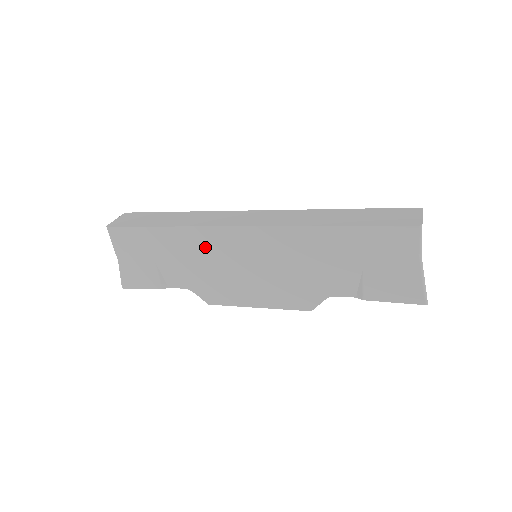
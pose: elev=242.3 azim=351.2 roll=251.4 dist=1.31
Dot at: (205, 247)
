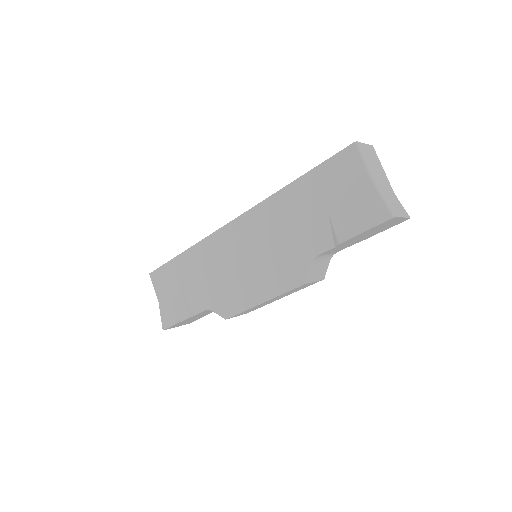
Dot at: (211, 257)
